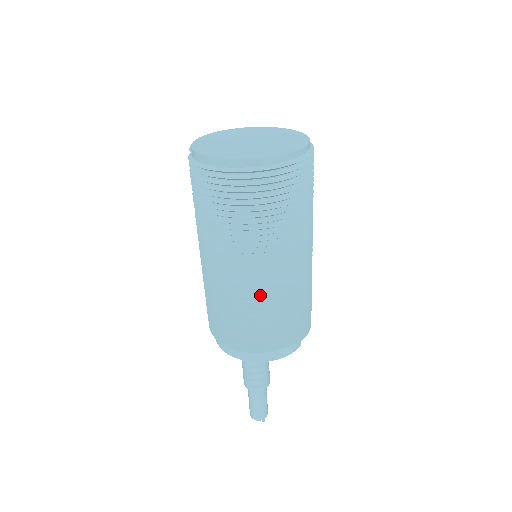
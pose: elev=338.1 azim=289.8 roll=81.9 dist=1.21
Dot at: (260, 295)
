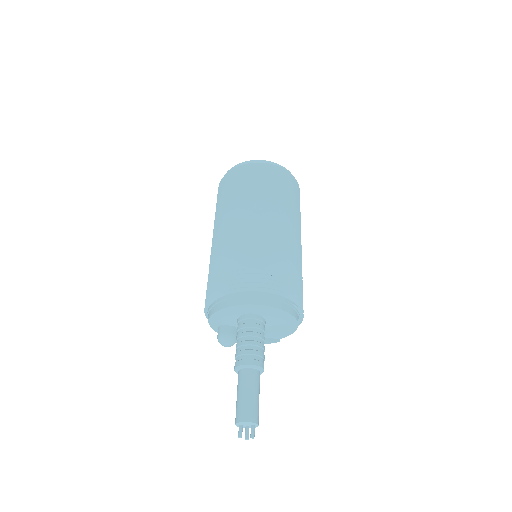
Dot at: (271, 237)
